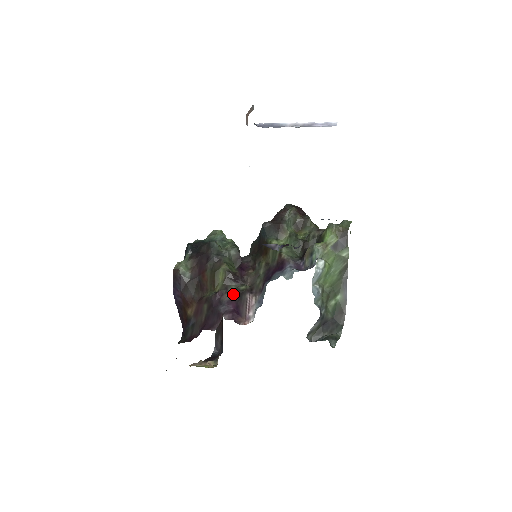
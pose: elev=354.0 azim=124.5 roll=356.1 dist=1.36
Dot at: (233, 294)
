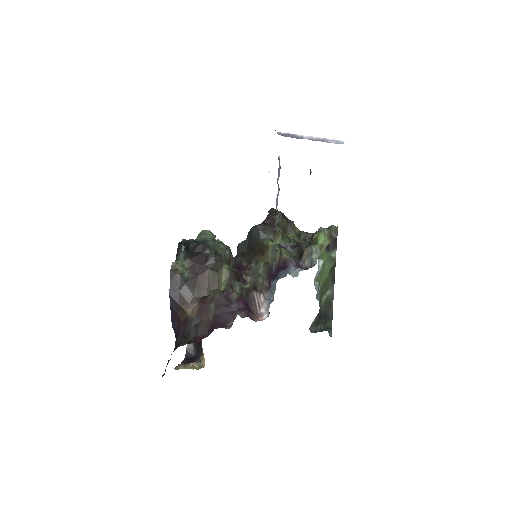
Dot at: (239, 293)
